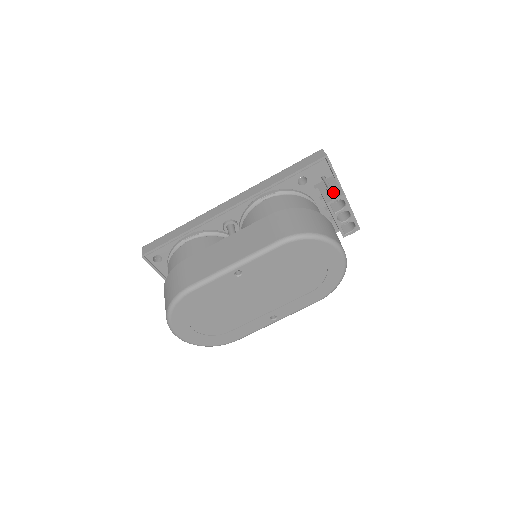
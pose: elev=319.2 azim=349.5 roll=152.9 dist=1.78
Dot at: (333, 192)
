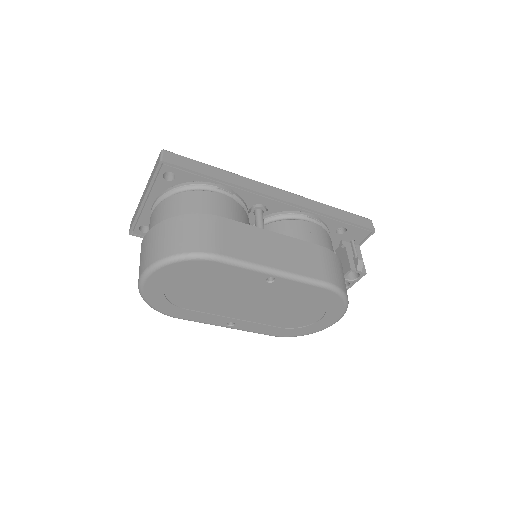
Dot at: (361, 265)
